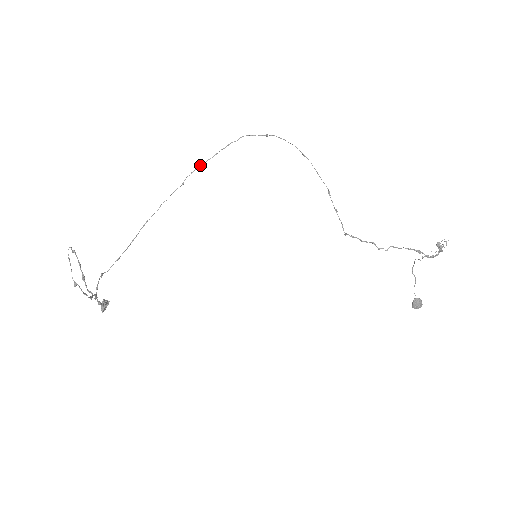
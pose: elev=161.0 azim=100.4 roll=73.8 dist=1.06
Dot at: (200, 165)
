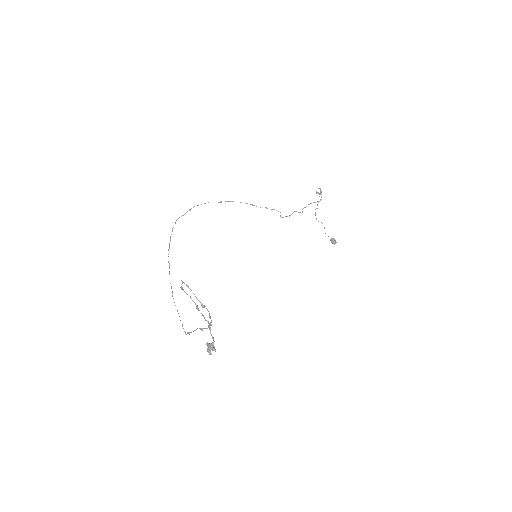
Dot at: (168, 249)
